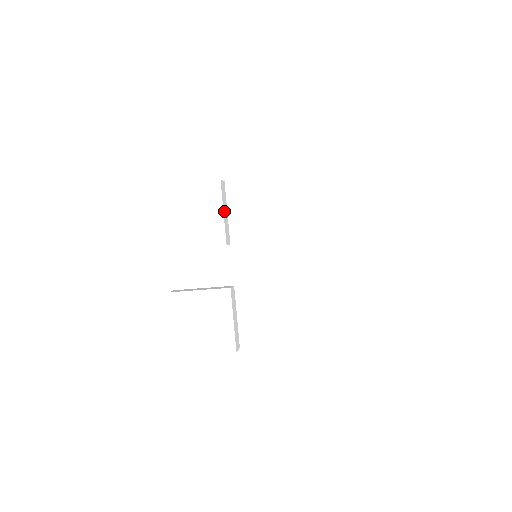
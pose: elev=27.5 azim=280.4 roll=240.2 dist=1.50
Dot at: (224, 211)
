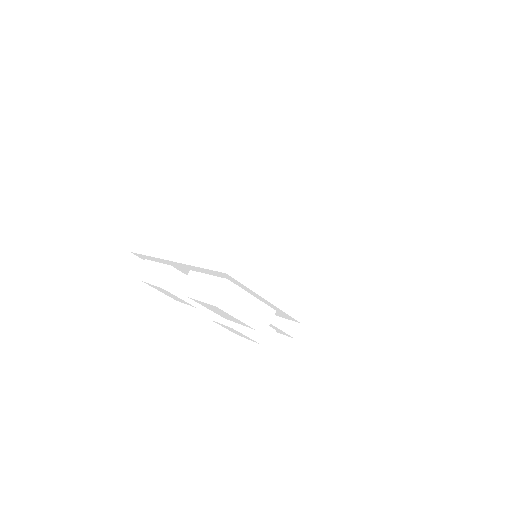
Dot at: occluded
